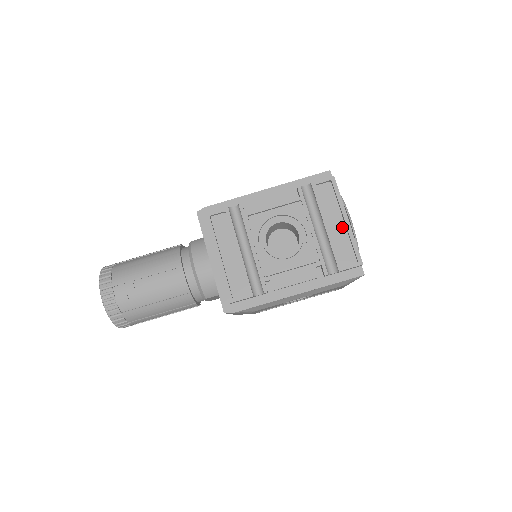
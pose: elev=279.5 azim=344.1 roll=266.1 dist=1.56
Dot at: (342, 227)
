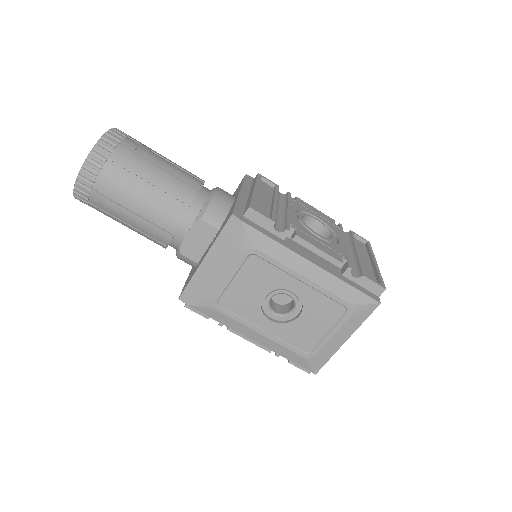
Dot at: (369, 264)
